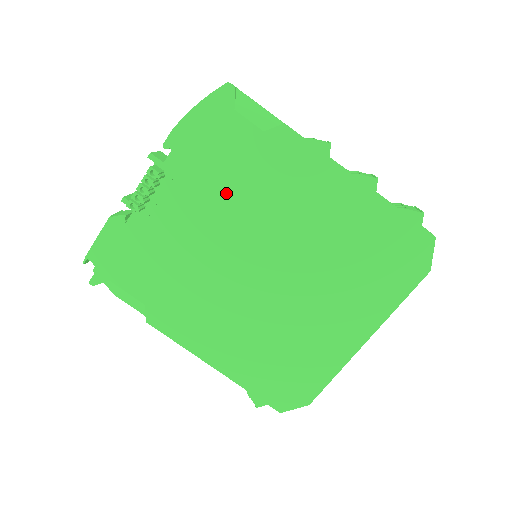
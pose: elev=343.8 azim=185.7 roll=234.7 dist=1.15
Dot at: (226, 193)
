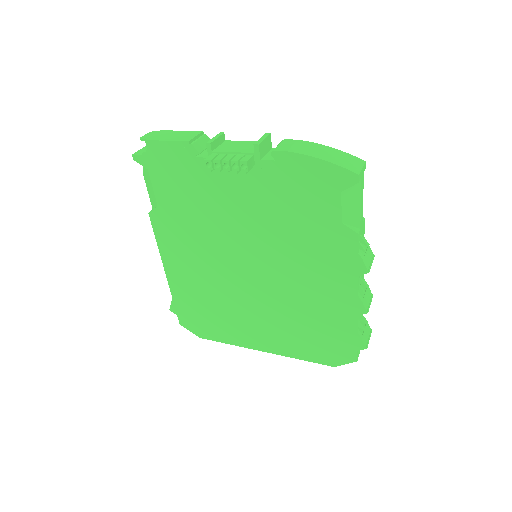
Dot at: (278, 220)
